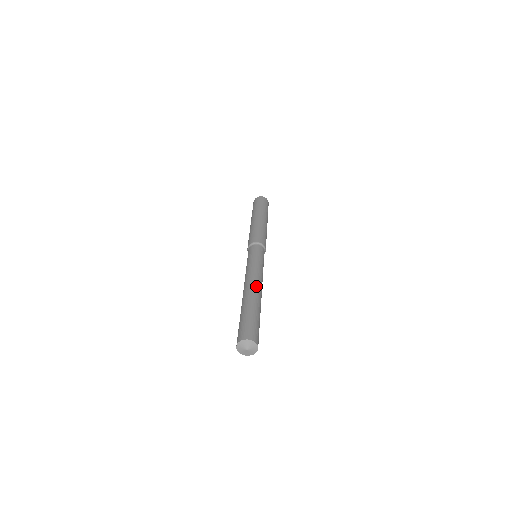
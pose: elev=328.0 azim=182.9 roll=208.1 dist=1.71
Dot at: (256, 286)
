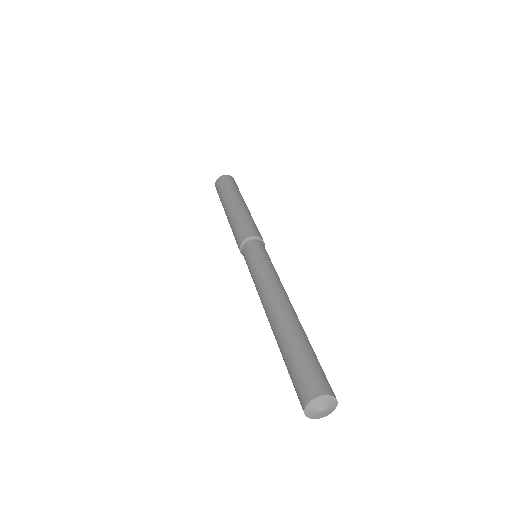
Dot at: occluded
